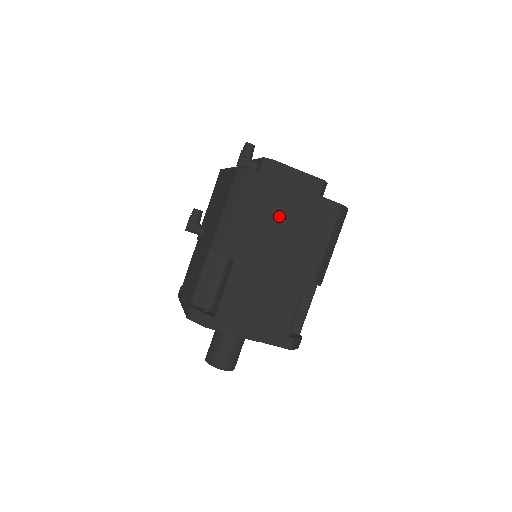
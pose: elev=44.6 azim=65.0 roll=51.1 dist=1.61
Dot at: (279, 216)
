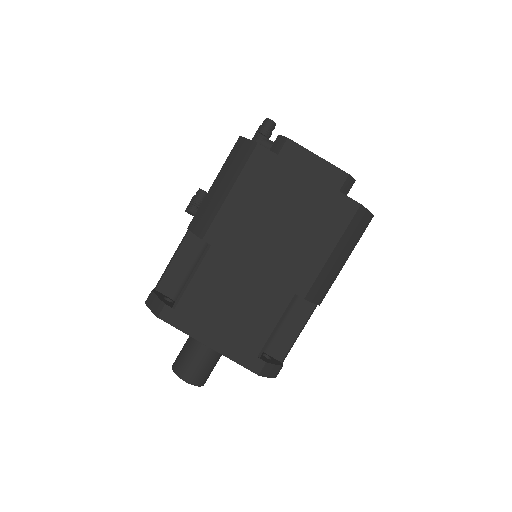
Dot at: (274, 202)
